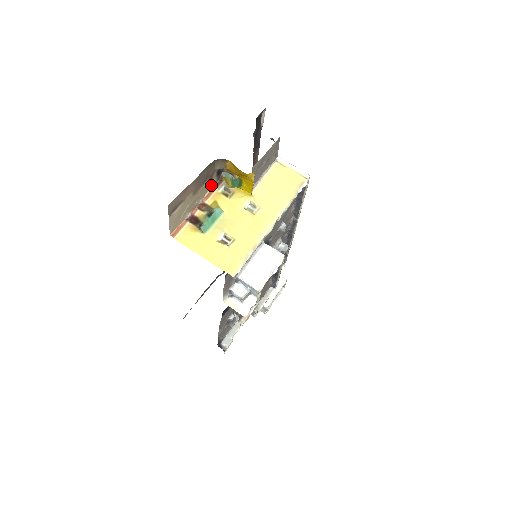
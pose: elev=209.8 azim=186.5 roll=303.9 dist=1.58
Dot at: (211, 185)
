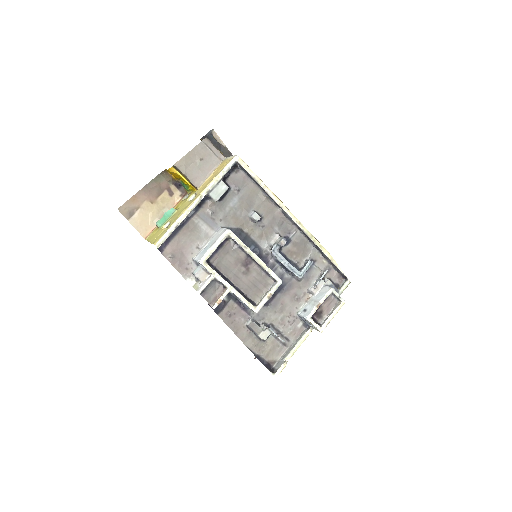
Dot at: (176, 197)
